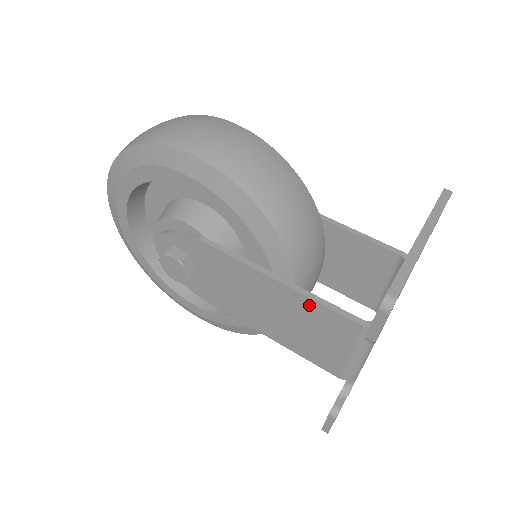
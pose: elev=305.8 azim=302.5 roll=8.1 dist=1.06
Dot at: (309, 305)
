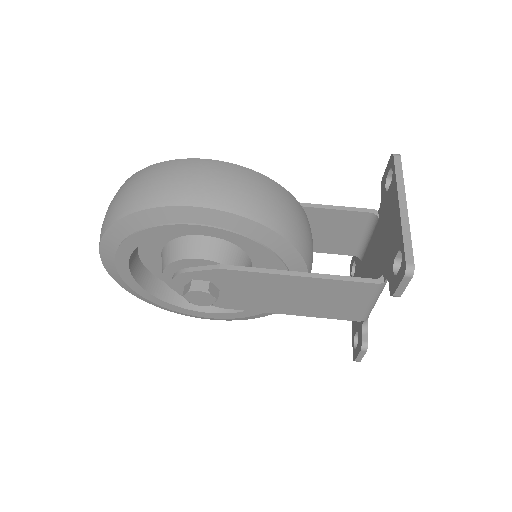
Dot at: (330, 284)
